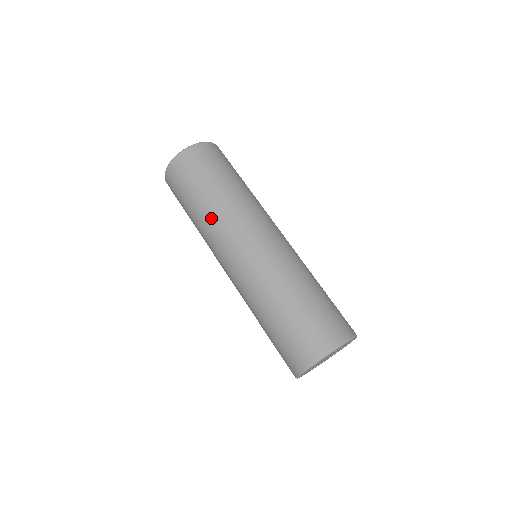
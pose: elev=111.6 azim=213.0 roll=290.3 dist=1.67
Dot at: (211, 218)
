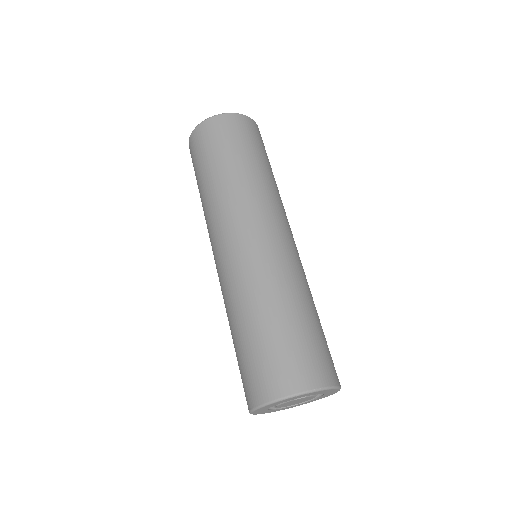
Dot at: (211, 201)
